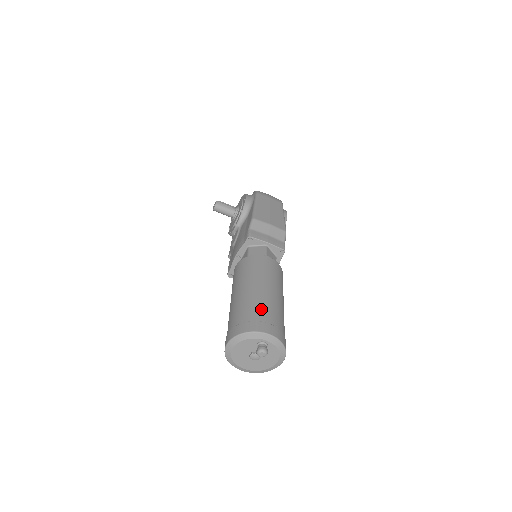
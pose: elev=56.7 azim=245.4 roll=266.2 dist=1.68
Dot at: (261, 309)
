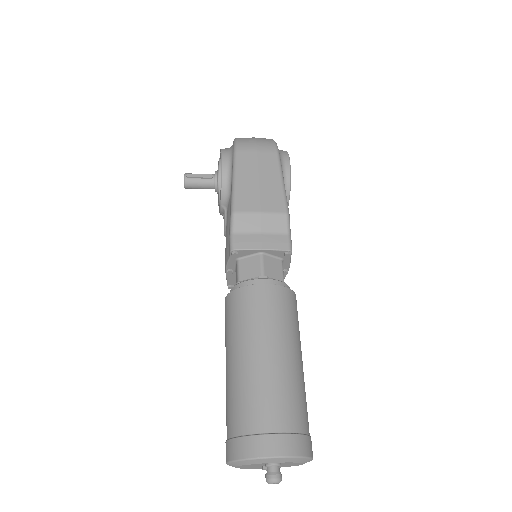
Dot at: (260, 406)
